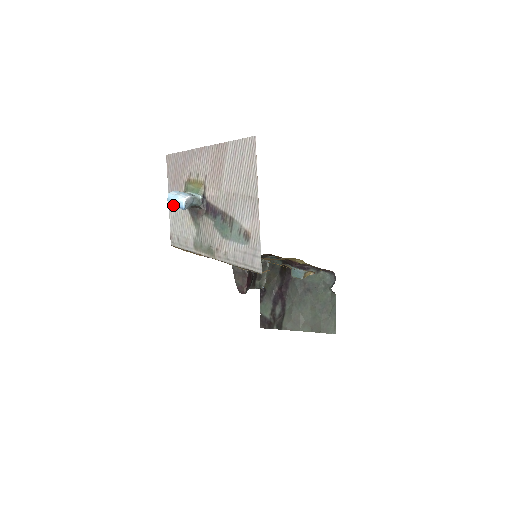
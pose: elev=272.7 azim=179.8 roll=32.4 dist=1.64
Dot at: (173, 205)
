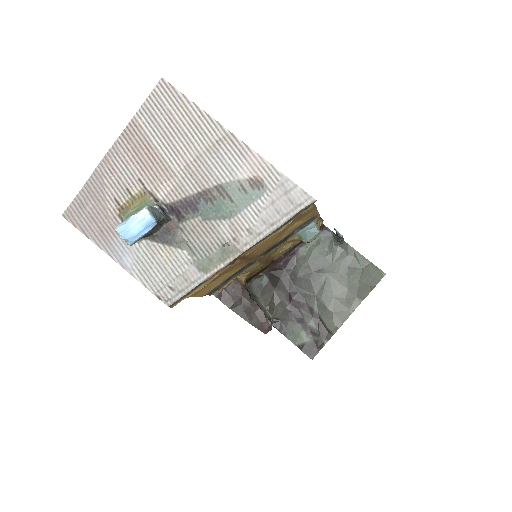
Dot at: (135, 234)
